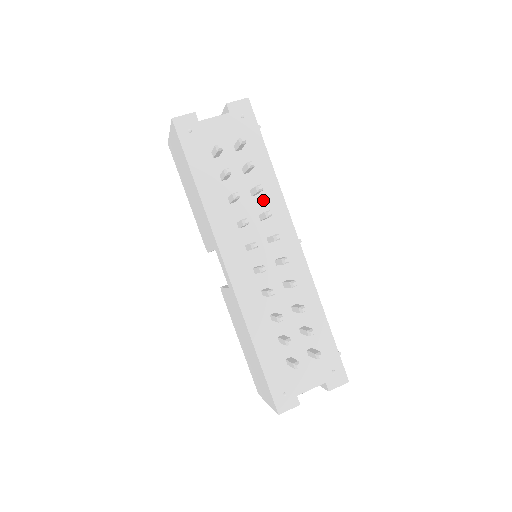
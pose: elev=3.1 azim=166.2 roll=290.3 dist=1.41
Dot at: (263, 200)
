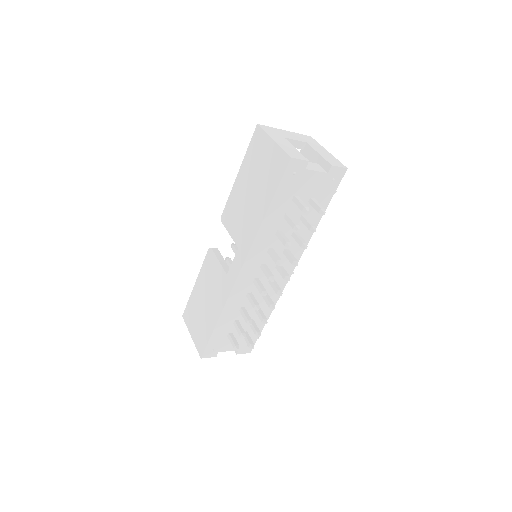
Dot at: (295, 241)
